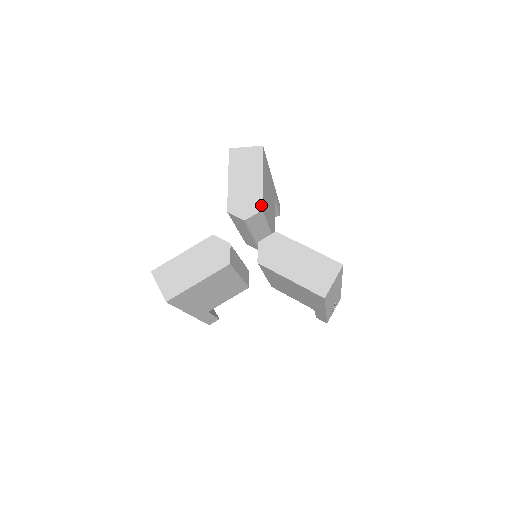
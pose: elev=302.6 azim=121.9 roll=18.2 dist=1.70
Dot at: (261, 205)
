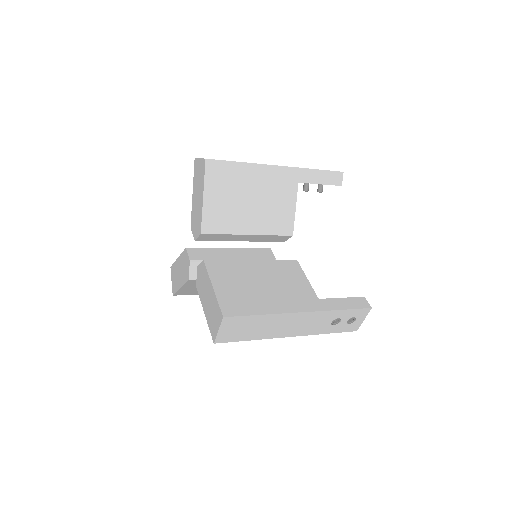
Dot at: (200, 228)
